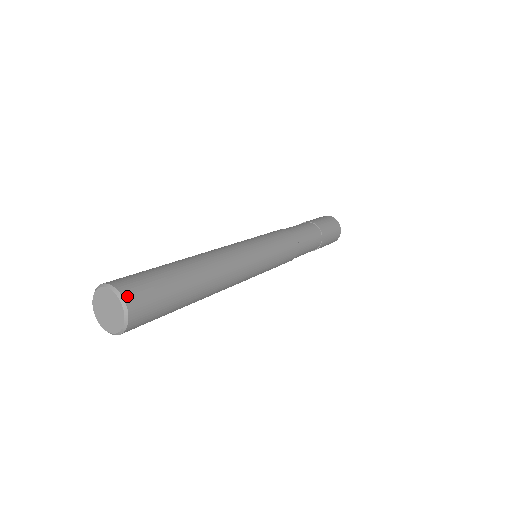
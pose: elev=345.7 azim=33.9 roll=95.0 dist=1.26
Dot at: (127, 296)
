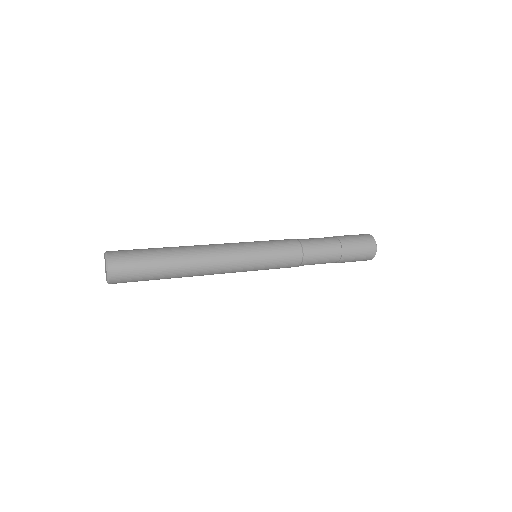
Dot at: (112, 268)
